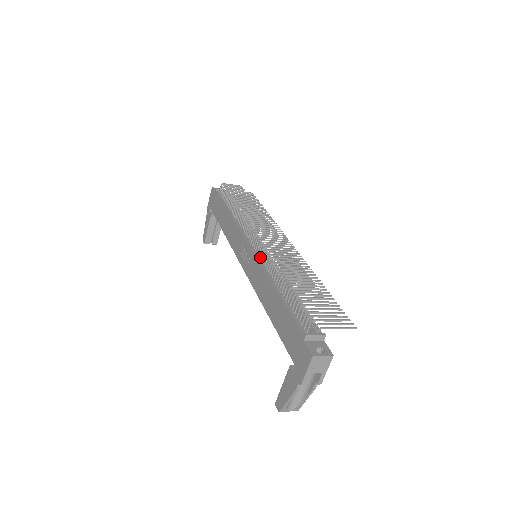
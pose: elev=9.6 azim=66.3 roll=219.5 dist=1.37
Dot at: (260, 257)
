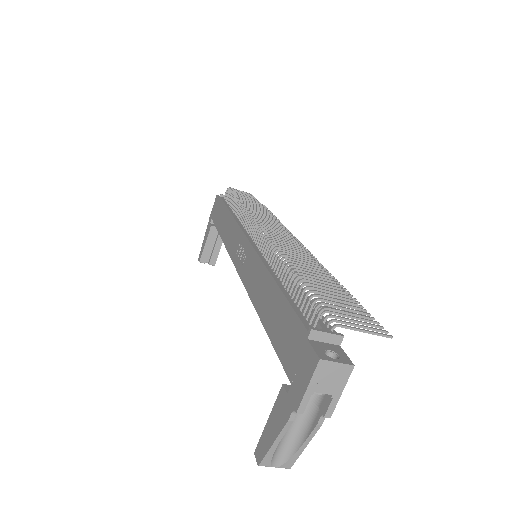
Dot at: (260, 249)
